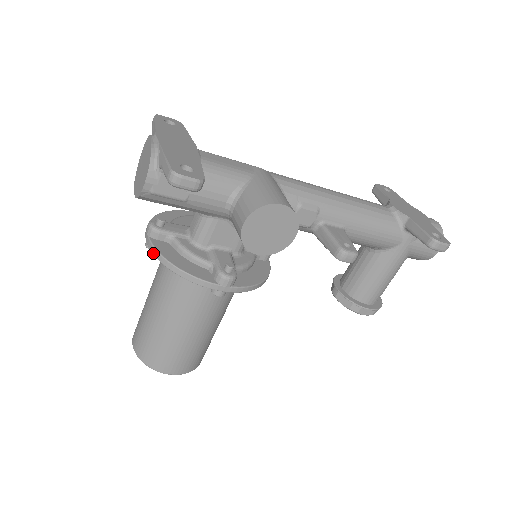
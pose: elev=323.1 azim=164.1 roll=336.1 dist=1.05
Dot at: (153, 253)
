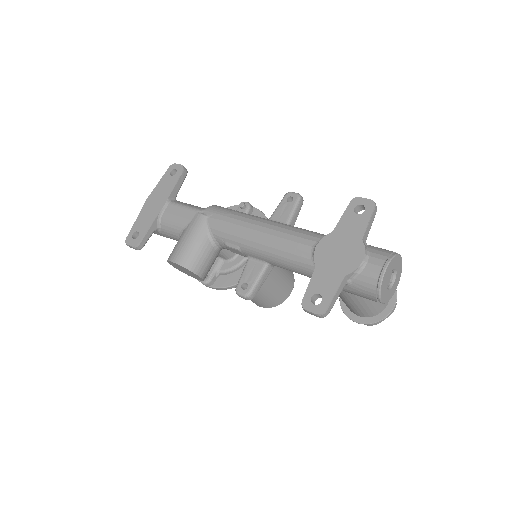
Dot at: occluded
